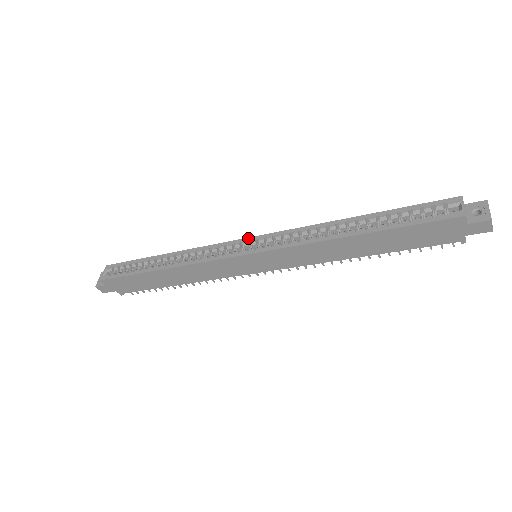
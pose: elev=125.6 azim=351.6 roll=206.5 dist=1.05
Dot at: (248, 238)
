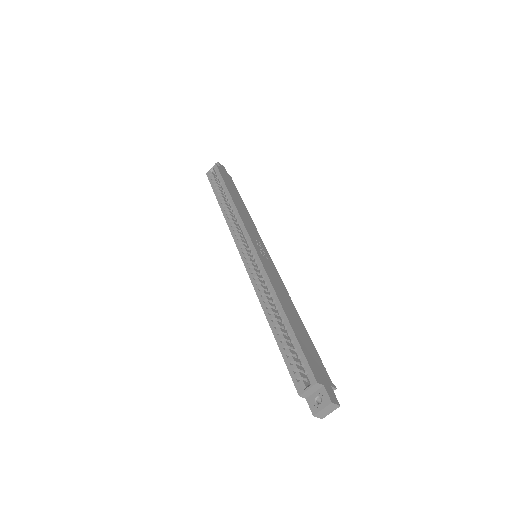
Dot at: (252, 243)
